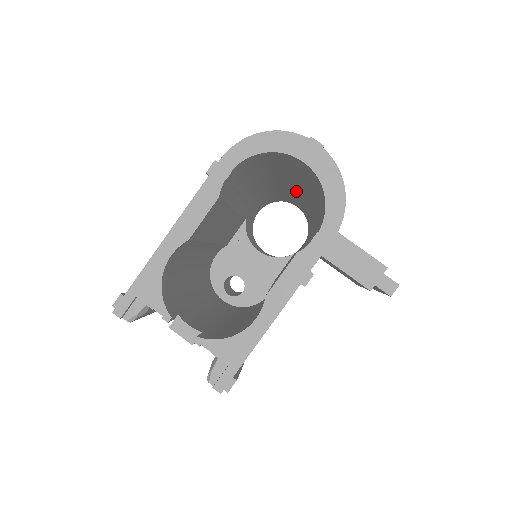
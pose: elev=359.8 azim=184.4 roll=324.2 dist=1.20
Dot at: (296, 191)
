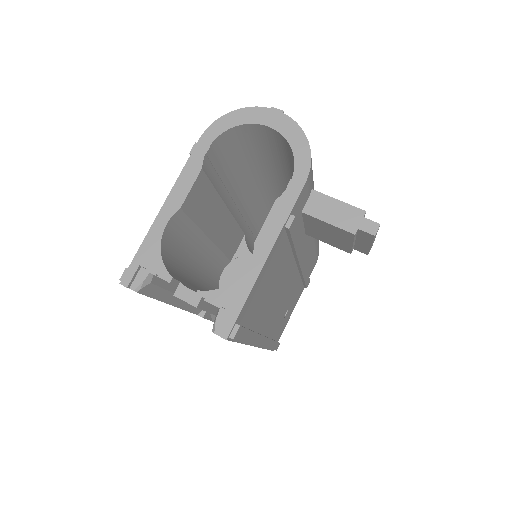
Dot at: occluded
